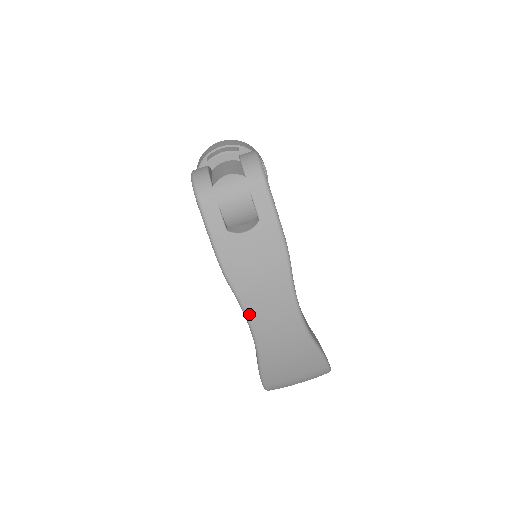
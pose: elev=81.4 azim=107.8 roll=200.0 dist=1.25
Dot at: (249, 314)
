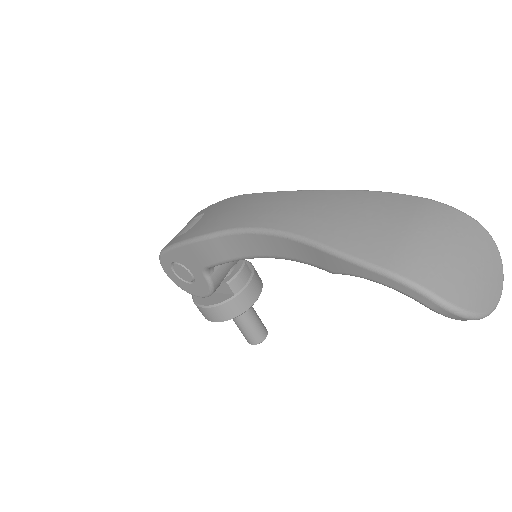
Dot at: (242, 226)
